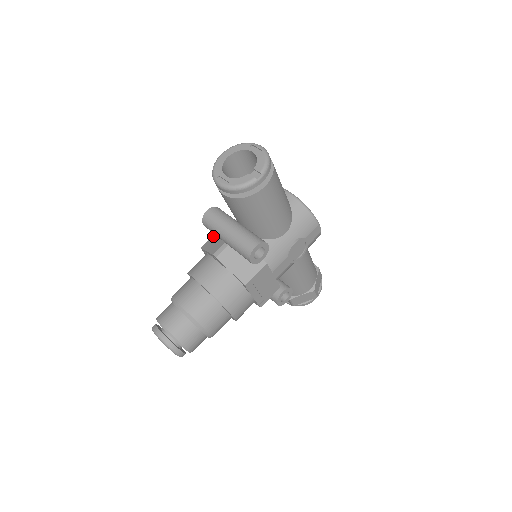
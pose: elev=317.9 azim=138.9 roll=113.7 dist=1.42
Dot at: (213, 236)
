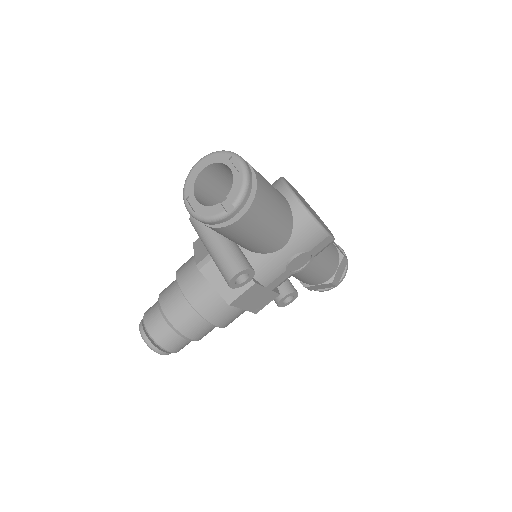
Dot at: occluded
